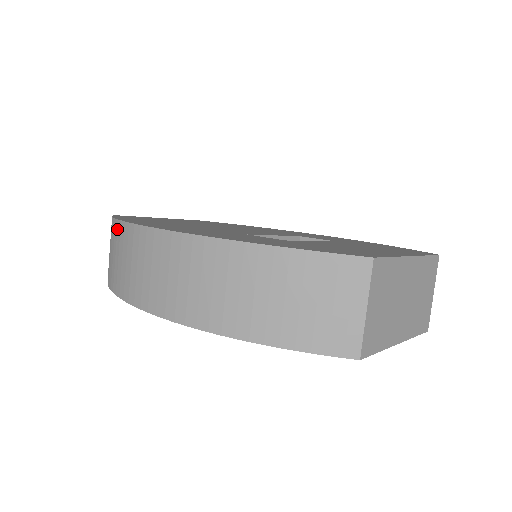
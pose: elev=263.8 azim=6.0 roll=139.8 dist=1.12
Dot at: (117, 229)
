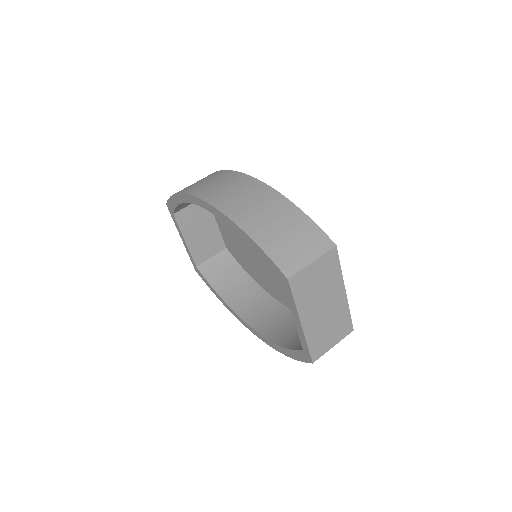
Dot at: (211, 174)
